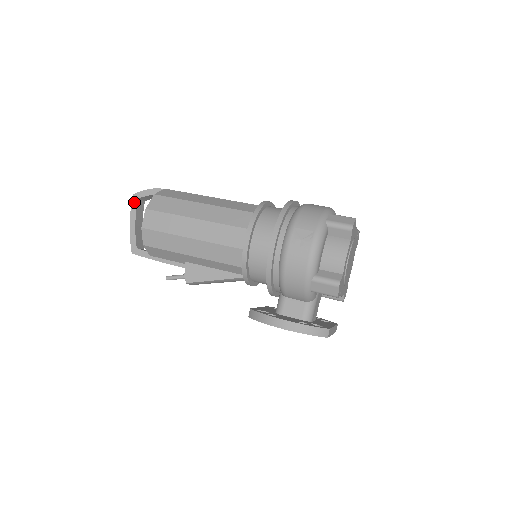
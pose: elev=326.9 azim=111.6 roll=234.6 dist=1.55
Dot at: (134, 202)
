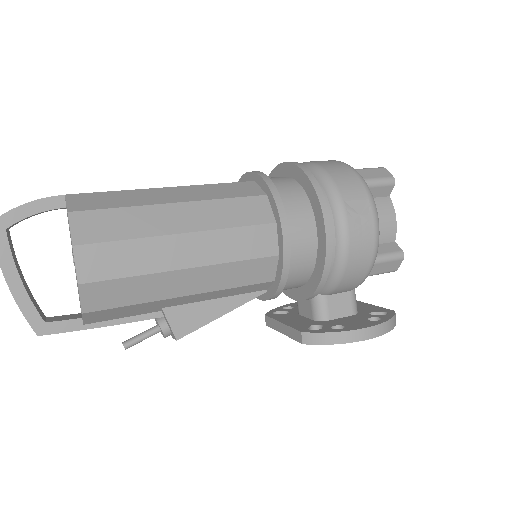
Dot at: out of frame
